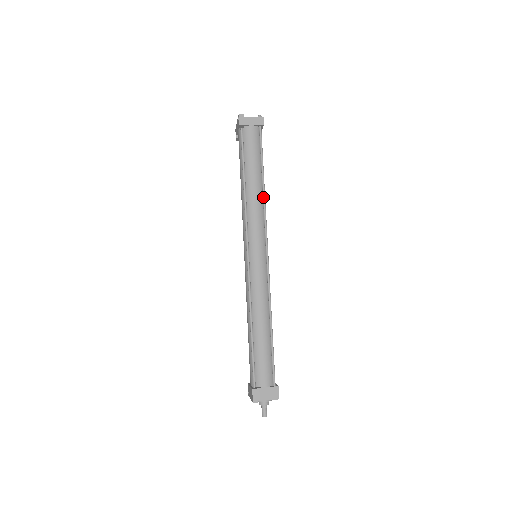
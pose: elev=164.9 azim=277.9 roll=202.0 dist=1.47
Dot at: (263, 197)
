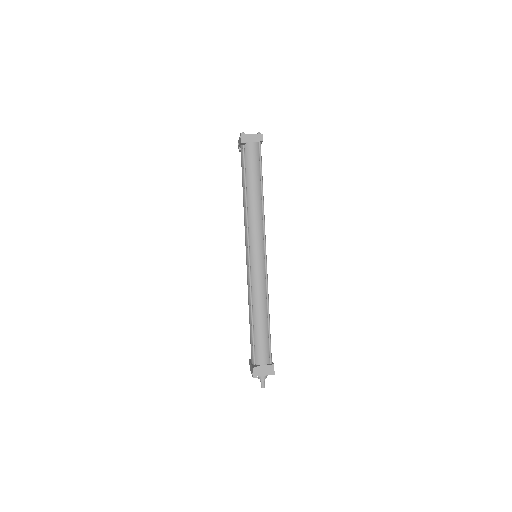
Dot at: (262, 206)
